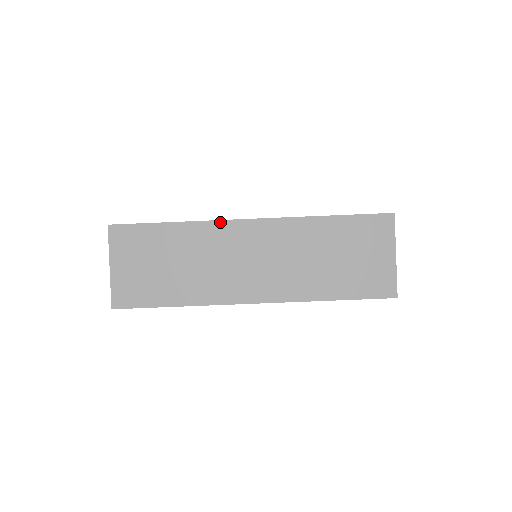
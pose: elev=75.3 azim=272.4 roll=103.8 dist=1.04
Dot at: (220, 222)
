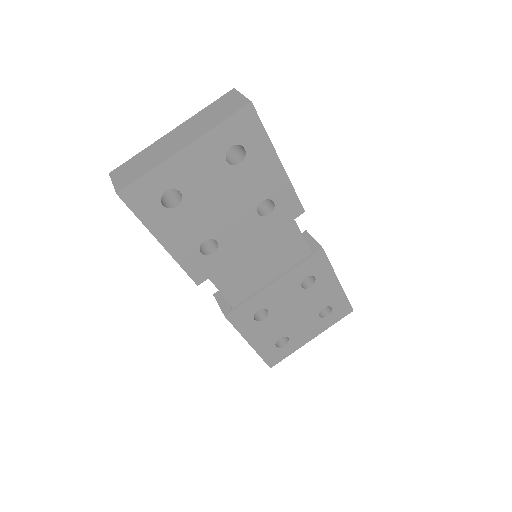
Dot at: (158, 140)
